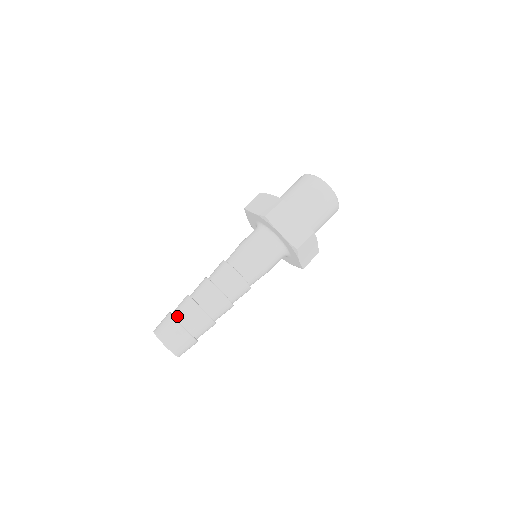
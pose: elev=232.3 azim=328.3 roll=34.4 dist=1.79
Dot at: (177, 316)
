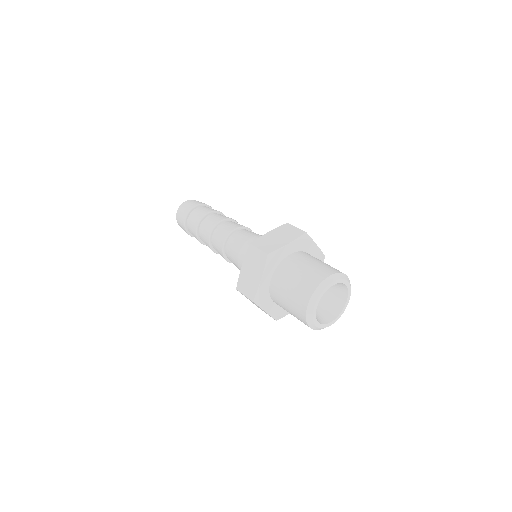
Dot at: (187, 225)
